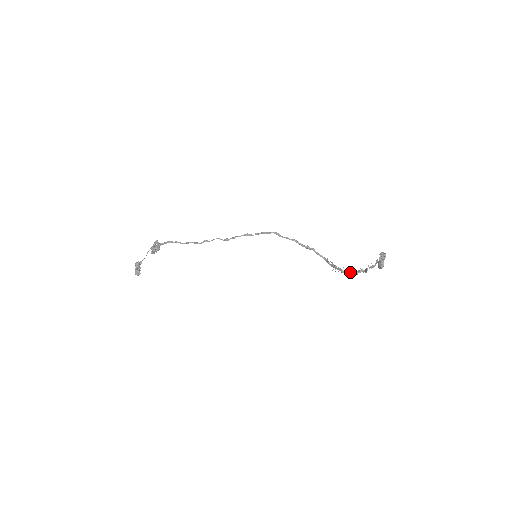
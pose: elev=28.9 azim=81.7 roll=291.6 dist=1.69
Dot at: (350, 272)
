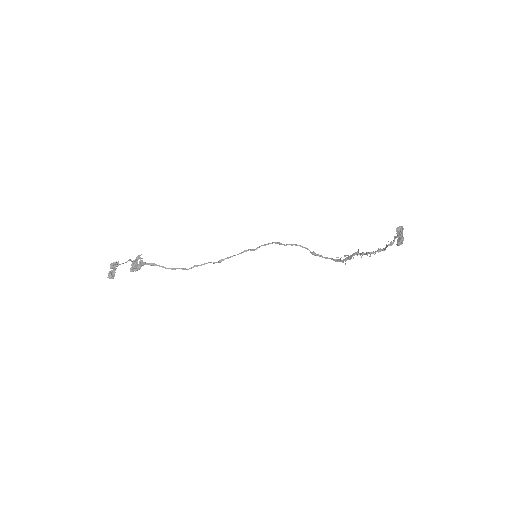
Dot at: (367, 253)
